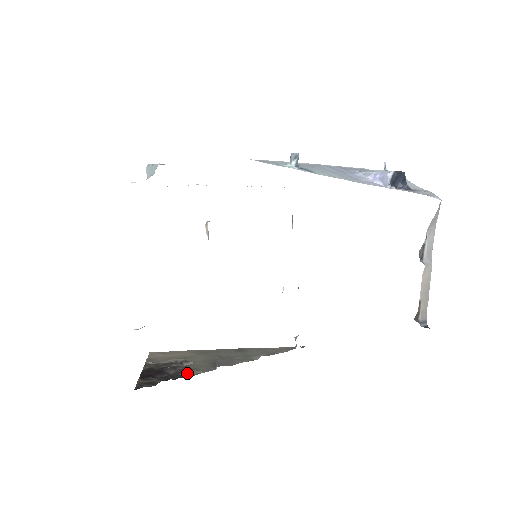
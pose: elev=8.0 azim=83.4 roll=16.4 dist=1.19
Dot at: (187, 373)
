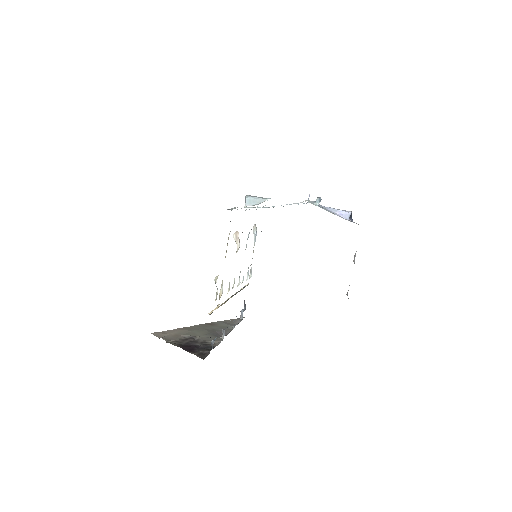
Dot at: occluded
